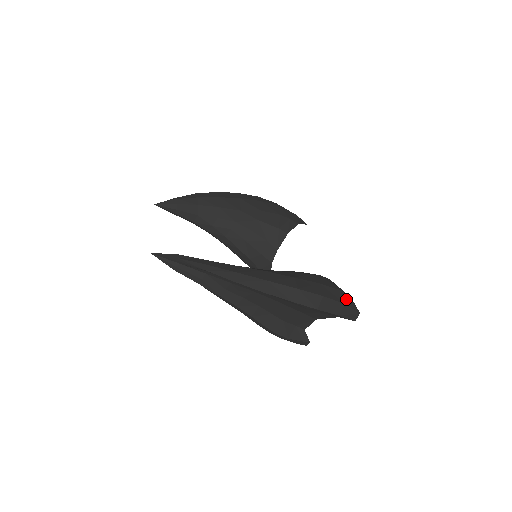
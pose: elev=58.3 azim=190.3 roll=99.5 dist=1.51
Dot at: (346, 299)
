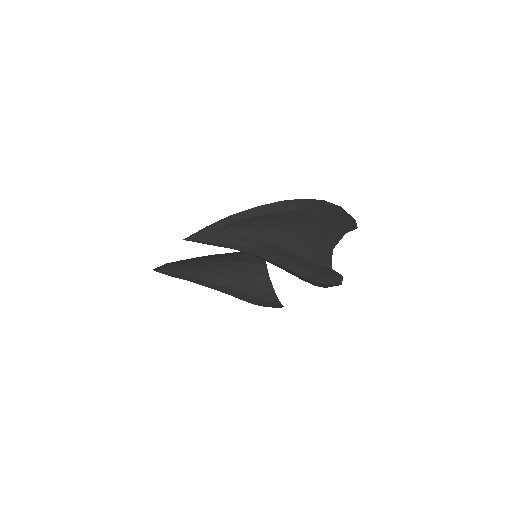
Dot at: occluded
